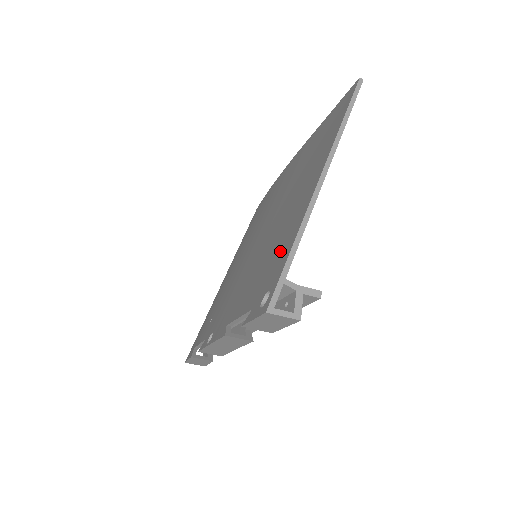
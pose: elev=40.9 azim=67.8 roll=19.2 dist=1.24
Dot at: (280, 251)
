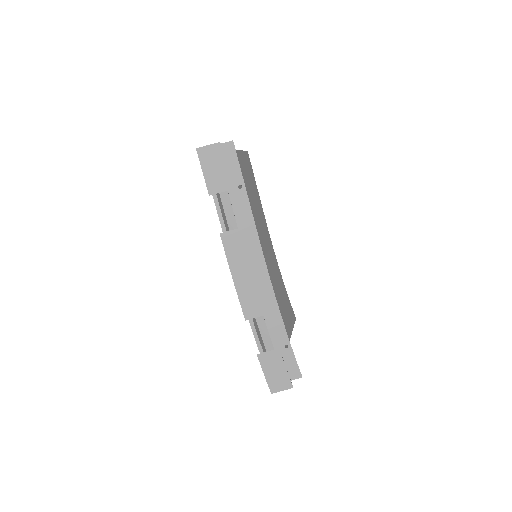
Dot at: occluded
